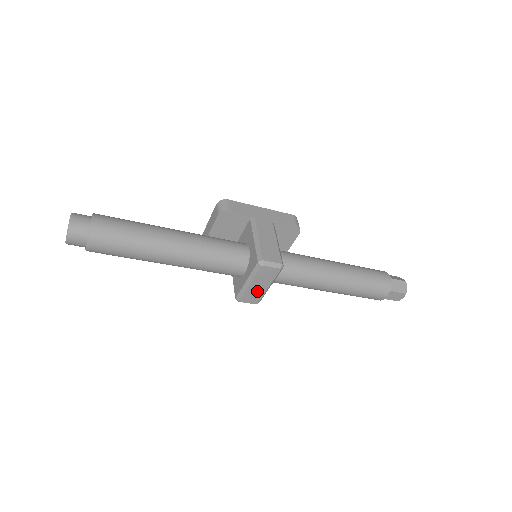
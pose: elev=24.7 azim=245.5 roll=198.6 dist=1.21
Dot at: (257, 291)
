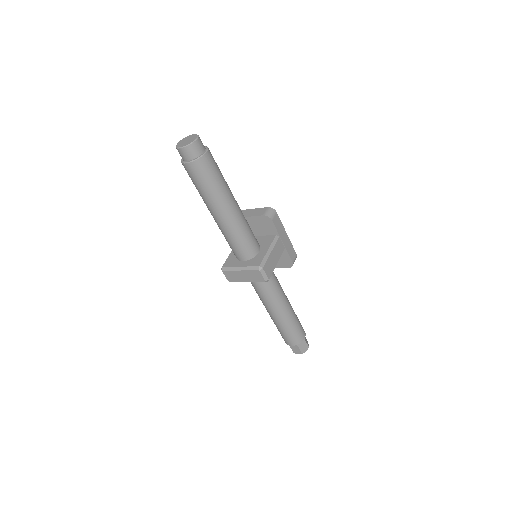
Dot at: (238, 277)
